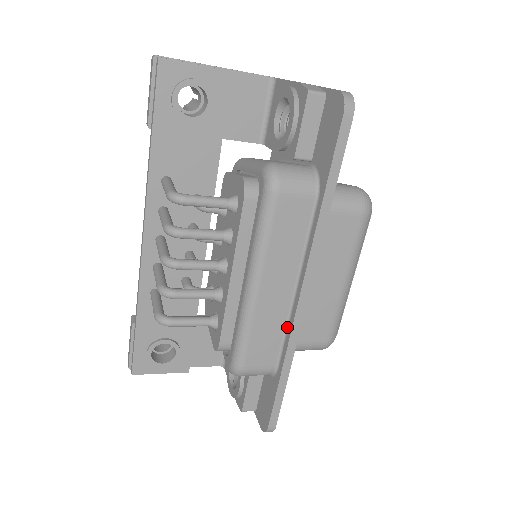
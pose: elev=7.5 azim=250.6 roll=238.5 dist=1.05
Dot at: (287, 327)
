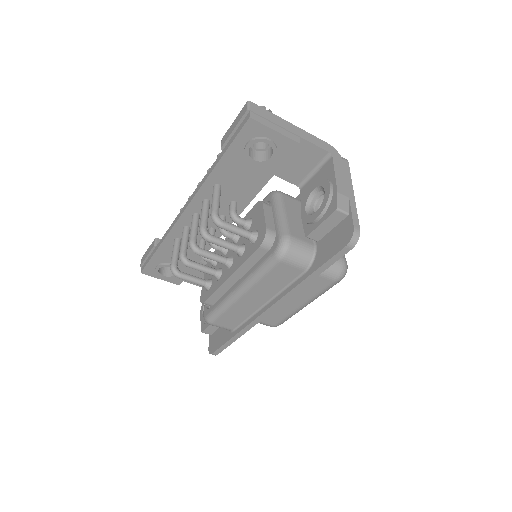
Dot at: (251, 317)
